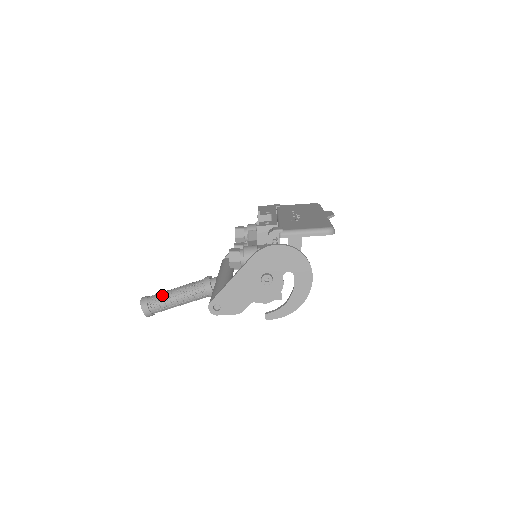
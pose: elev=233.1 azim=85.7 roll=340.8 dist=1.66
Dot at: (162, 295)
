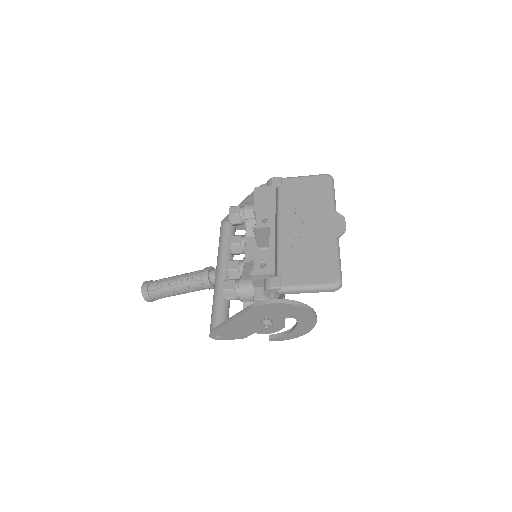
Dot at: (162, 288)
